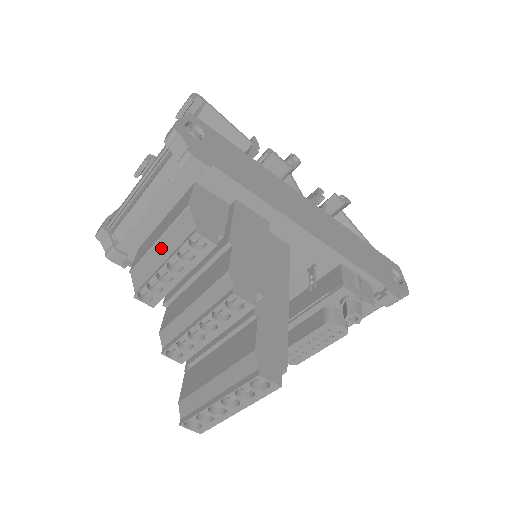
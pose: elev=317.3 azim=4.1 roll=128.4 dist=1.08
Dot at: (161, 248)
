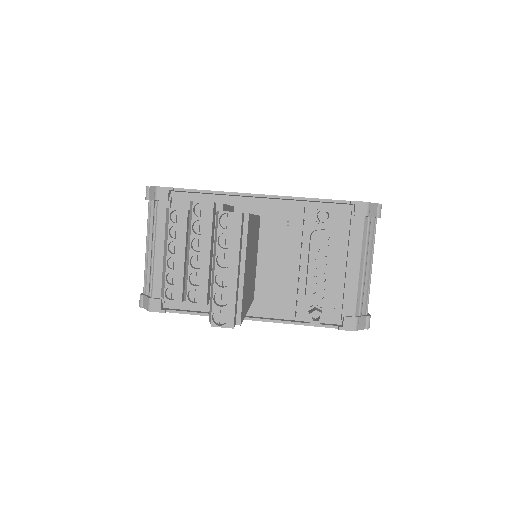
Dot at: (165, 251)
